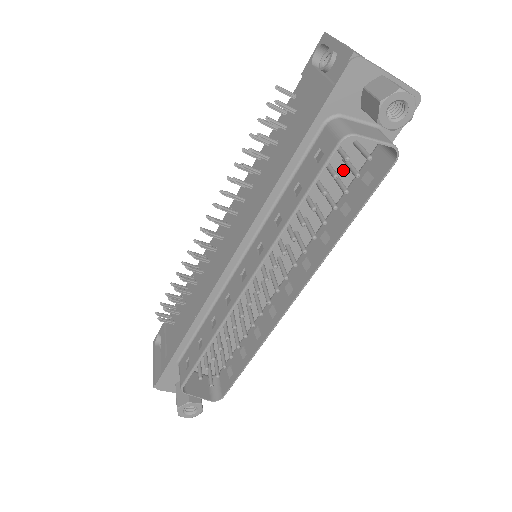
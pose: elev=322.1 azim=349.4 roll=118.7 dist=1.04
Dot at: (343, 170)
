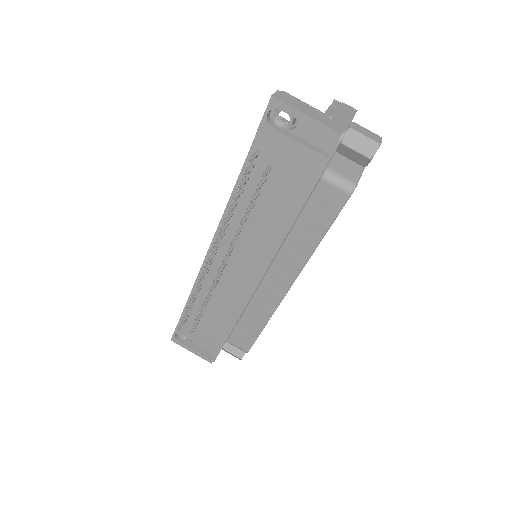
Dot at: occluded
